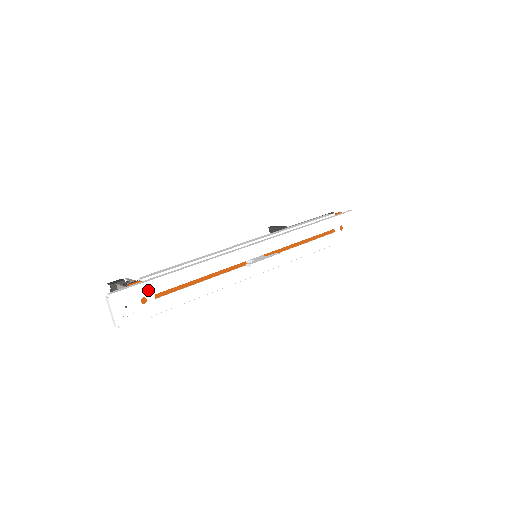
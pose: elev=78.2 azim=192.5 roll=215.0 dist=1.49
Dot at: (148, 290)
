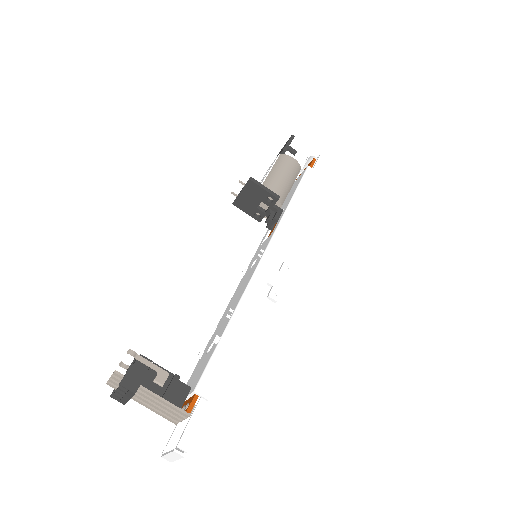
Dot at: occluded
